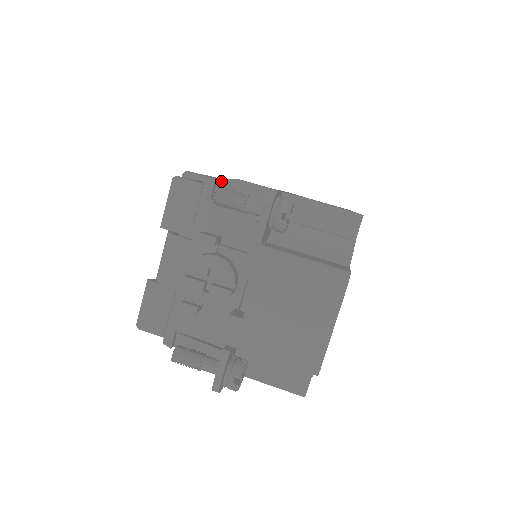
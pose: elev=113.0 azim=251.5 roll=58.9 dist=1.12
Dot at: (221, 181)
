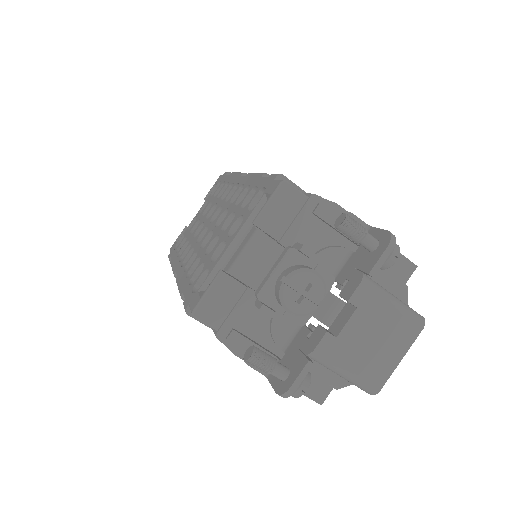
Dot at: (321, 199)
